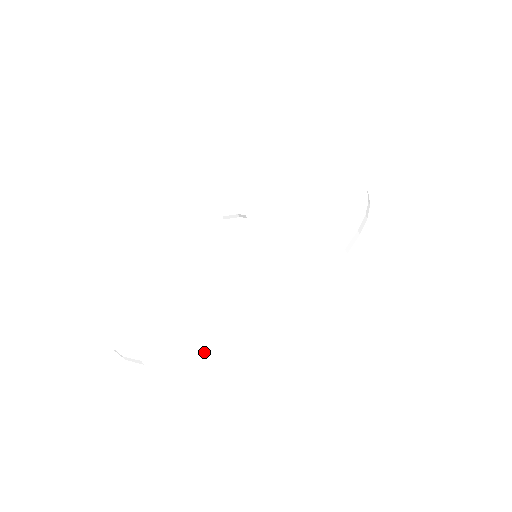
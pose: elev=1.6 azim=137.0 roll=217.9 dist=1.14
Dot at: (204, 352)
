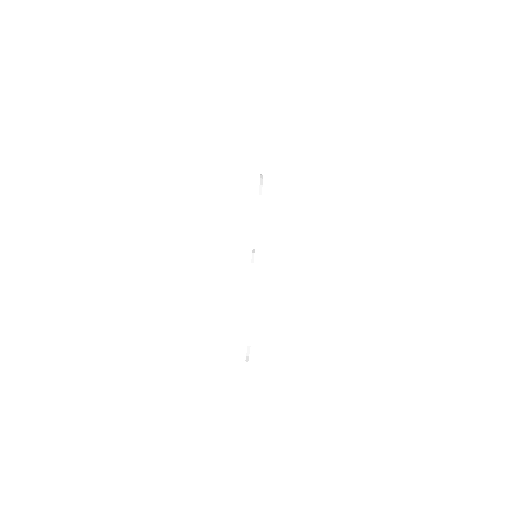
Dot at: (251, 308)
